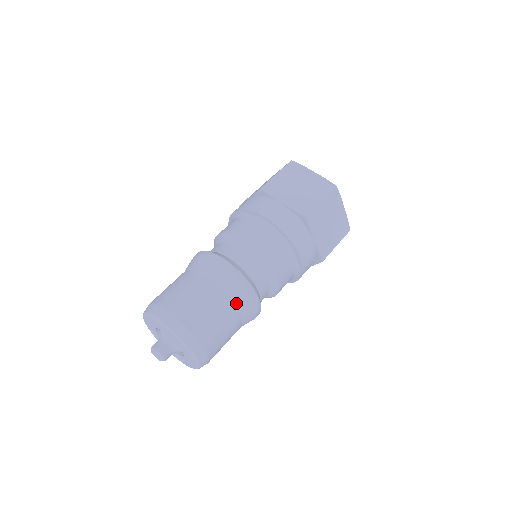
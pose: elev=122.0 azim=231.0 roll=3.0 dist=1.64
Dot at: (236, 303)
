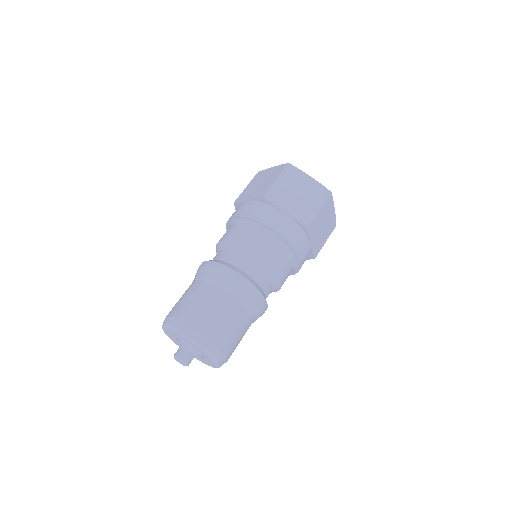
Dot at: (222, 288)
